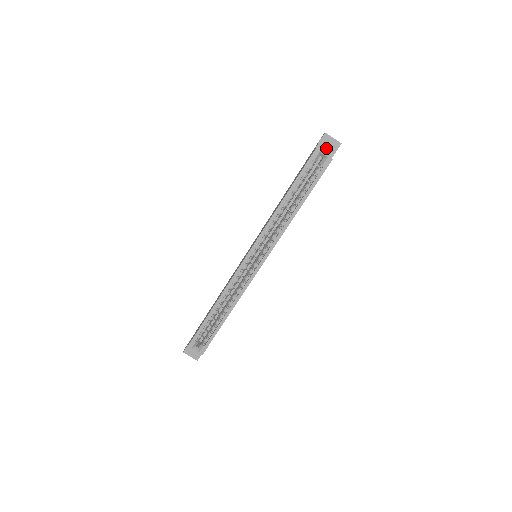
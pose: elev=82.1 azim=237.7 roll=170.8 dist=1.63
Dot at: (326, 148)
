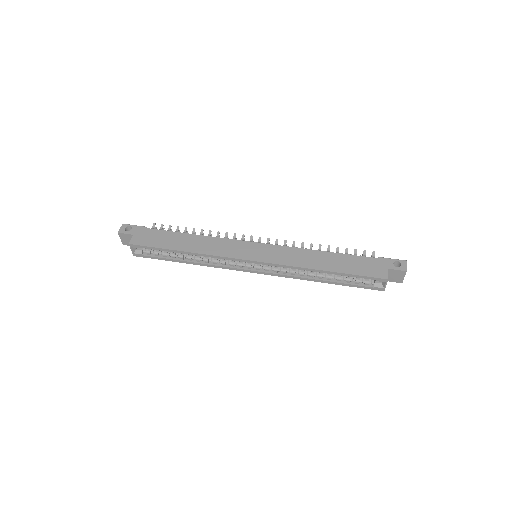
Dot at: (392, 275)
